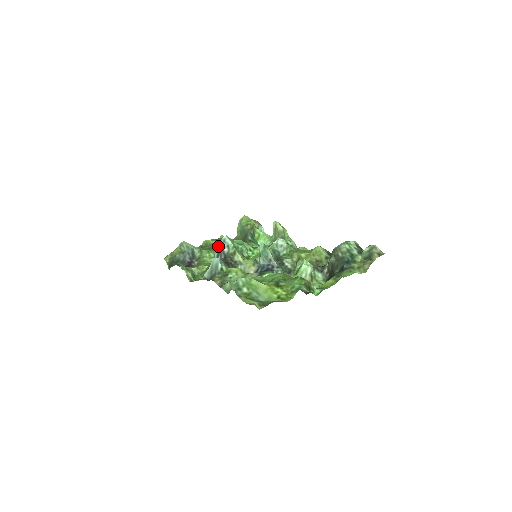
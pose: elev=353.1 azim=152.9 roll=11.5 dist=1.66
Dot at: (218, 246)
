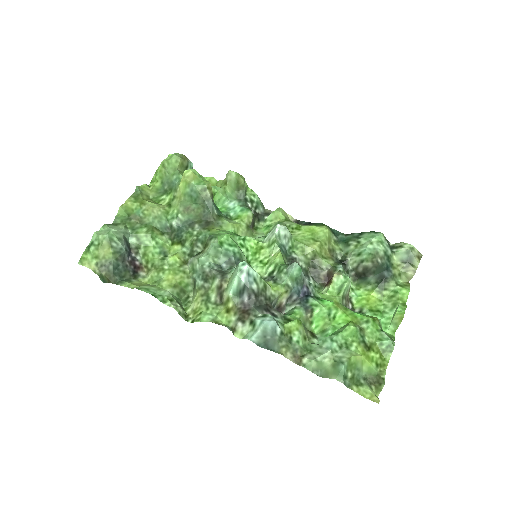
Dot at: (239, 281)
